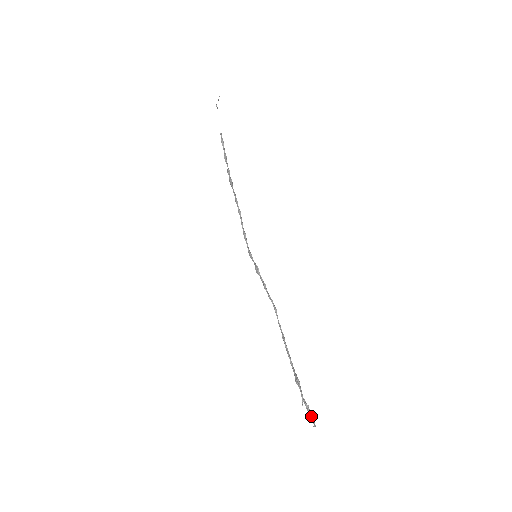
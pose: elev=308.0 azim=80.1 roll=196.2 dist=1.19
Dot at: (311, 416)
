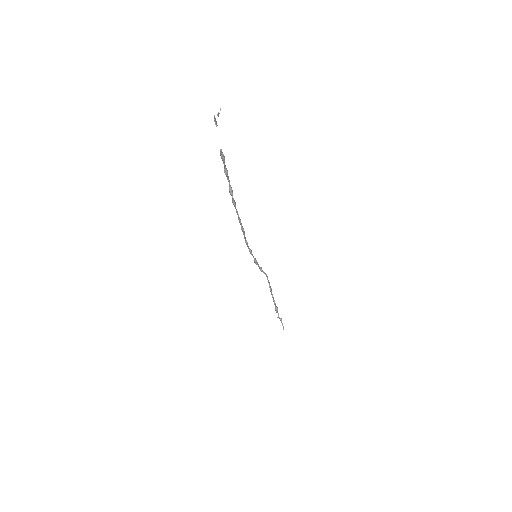
Dot at: (282, 324)
